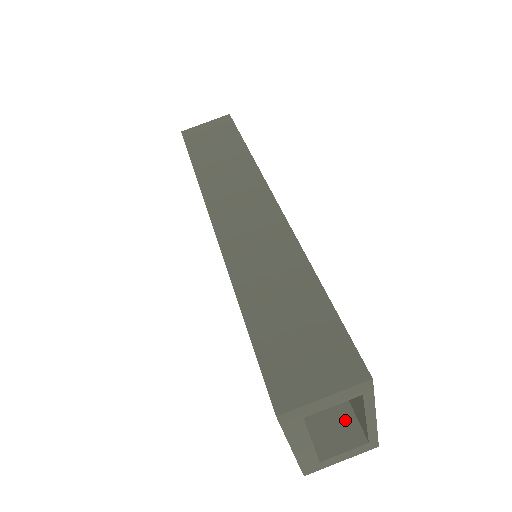
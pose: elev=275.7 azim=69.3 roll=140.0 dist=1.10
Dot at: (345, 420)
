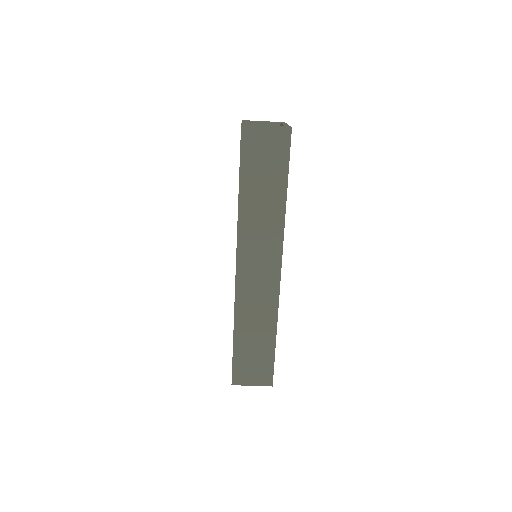
Dot at: occluded
